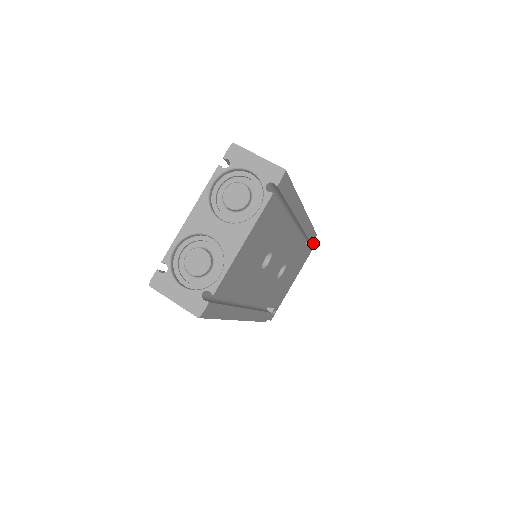
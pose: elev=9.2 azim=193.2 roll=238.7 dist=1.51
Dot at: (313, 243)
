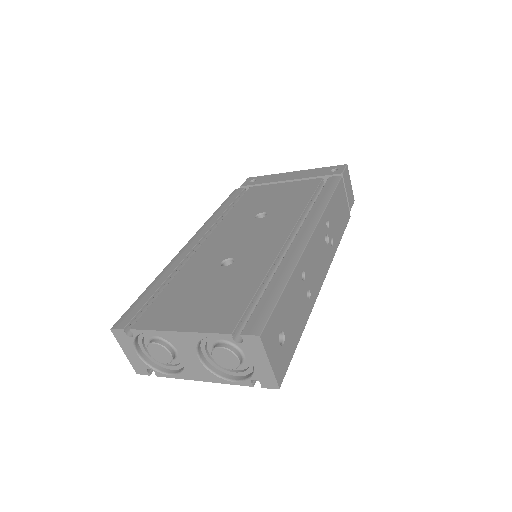
Dot at: occluded
